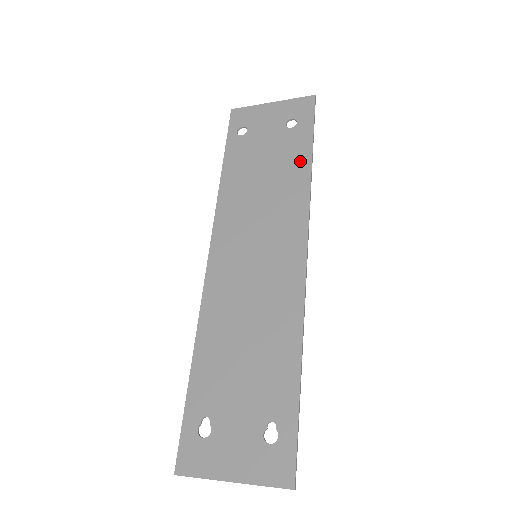
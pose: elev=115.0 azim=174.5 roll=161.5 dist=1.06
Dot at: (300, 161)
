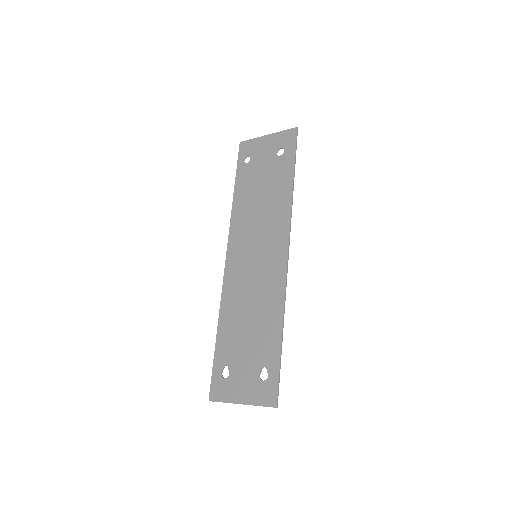
Dot at: (285, 182)
